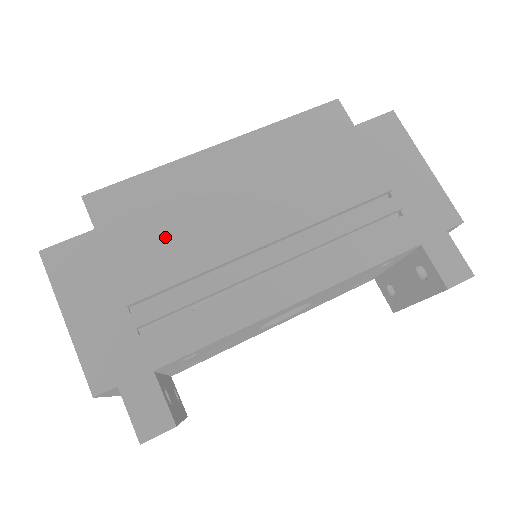
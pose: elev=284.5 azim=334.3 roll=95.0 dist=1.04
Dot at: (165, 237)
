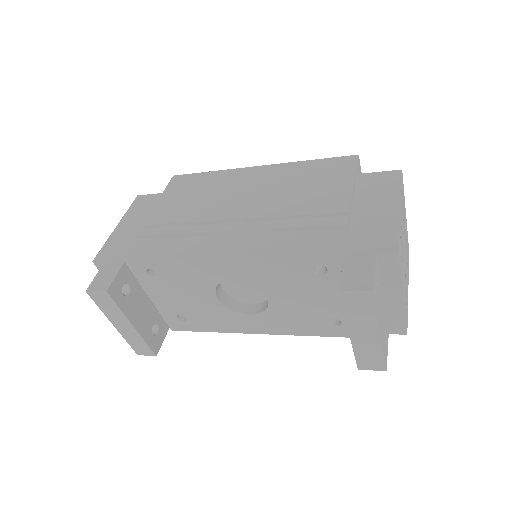
Dot at: (189, 201)
